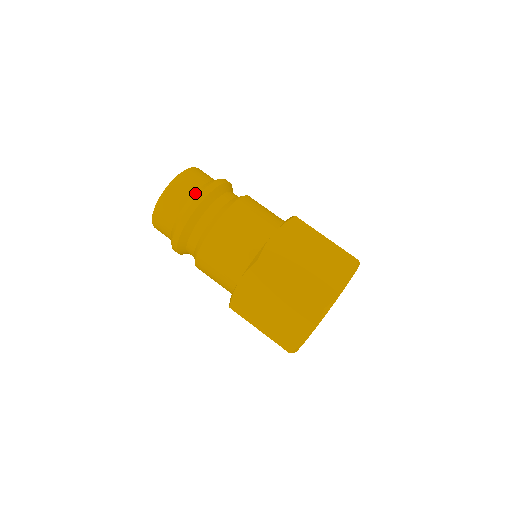
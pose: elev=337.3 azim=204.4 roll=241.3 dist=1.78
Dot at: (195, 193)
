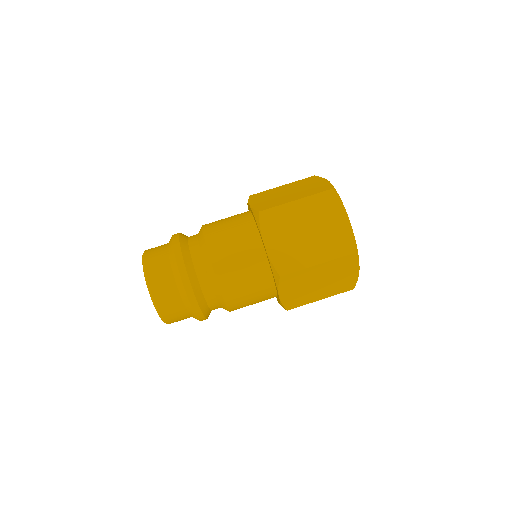
Dot at: (168, 246)
